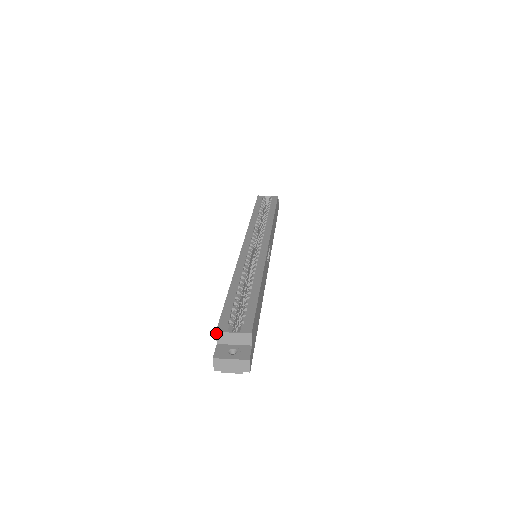
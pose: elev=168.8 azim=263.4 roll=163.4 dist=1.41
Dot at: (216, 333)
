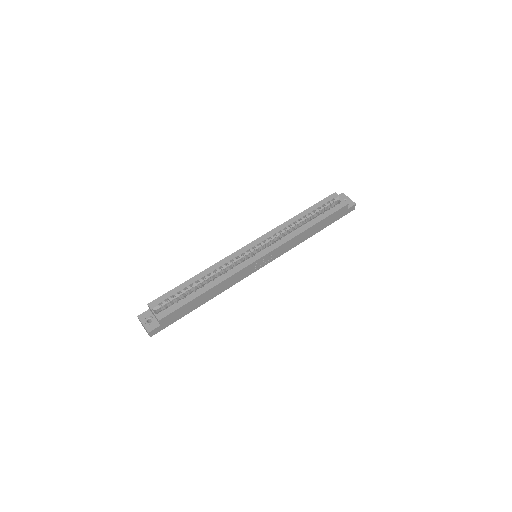
Dot at: (148, 305)
